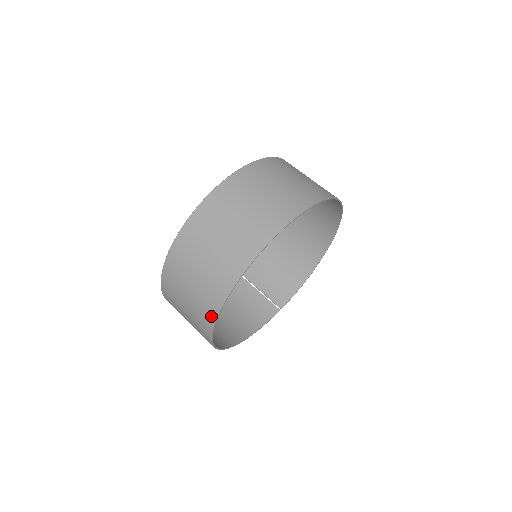
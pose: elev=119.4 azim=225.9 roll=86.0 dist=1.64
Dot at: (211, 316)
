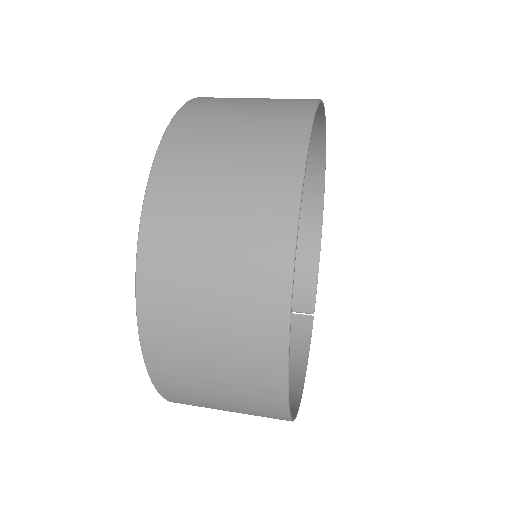
Dot at: (275, 374)
